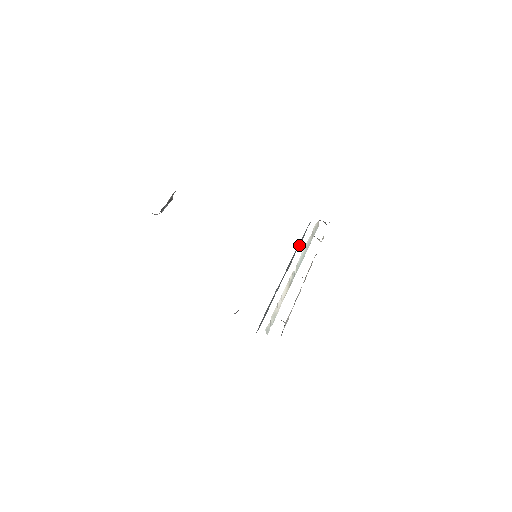
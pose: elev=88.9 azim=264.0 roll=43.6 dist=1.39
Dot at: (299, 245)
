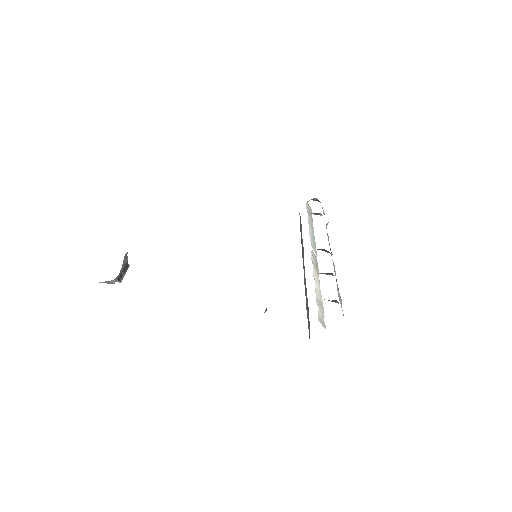
Dot at: (301, 229)
